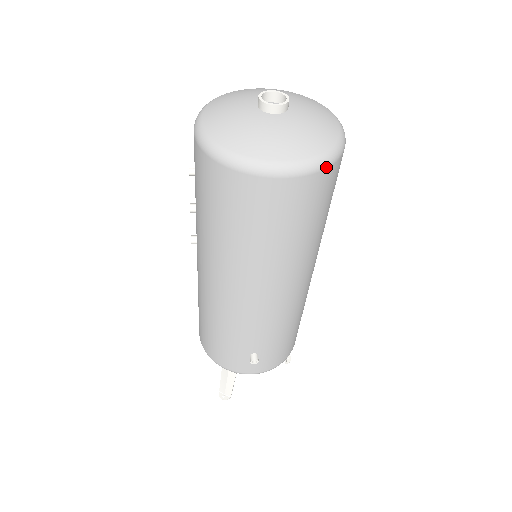
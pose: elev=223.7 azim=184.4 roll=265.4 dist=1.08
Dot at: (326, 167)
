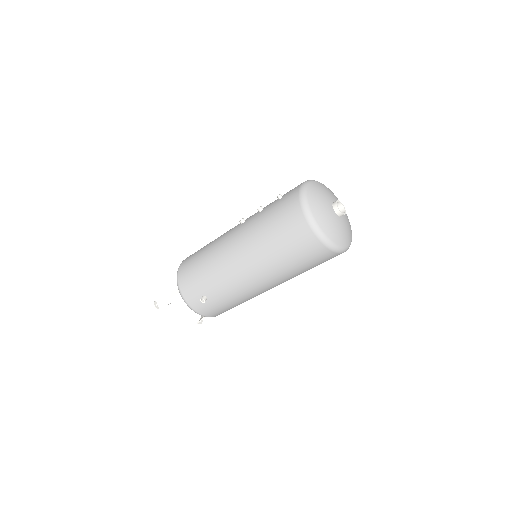
Dot at: (334, 251)
